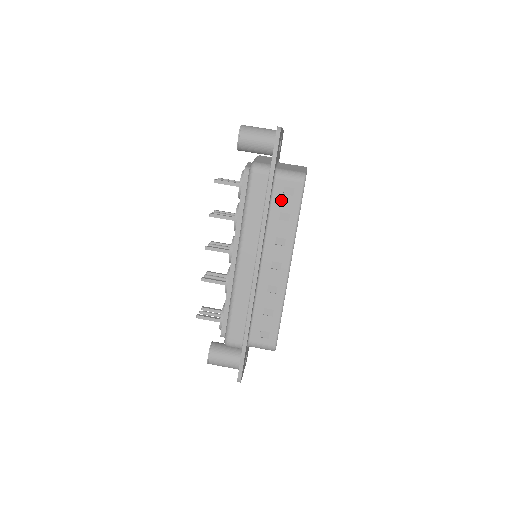
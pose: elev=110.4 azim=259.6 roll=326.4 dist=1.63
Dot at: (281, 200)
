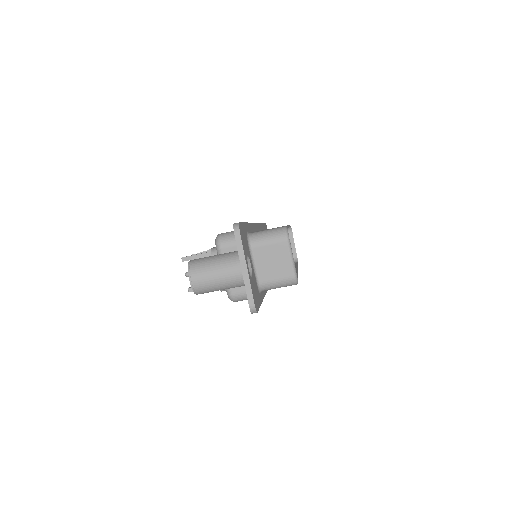
Dot at: occluded
